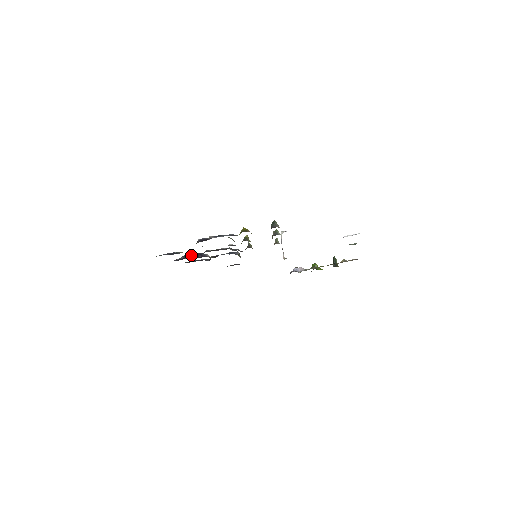
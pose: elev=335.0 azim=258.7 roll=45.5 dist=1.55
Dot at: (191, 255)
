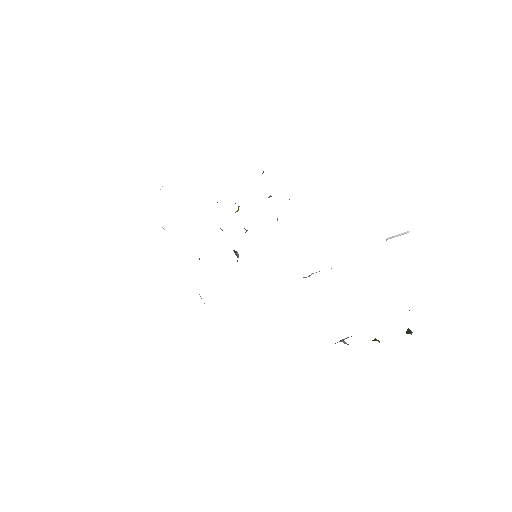
Dot at: occluded
